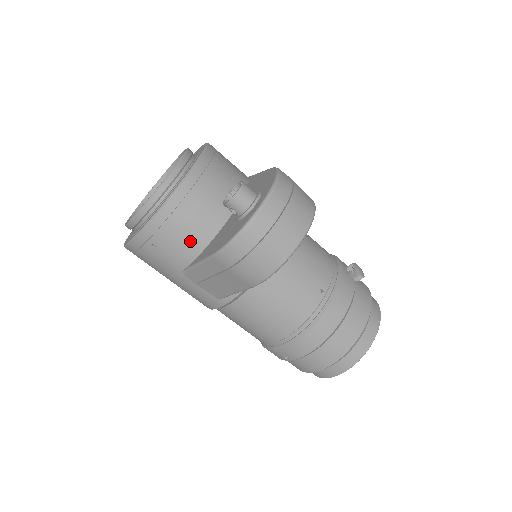
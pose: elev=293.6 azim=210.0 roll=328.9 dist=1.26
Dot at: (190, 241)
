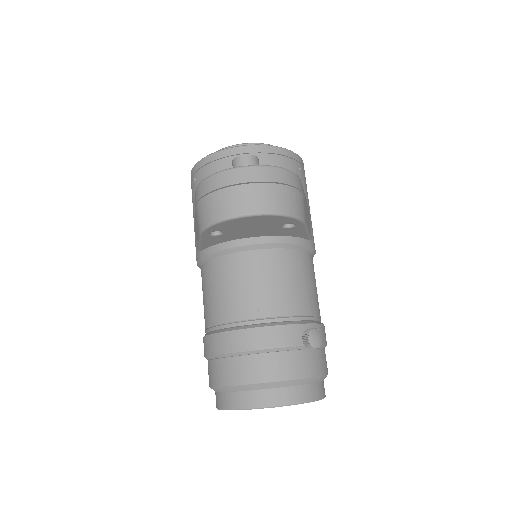
Dot at: occluded
